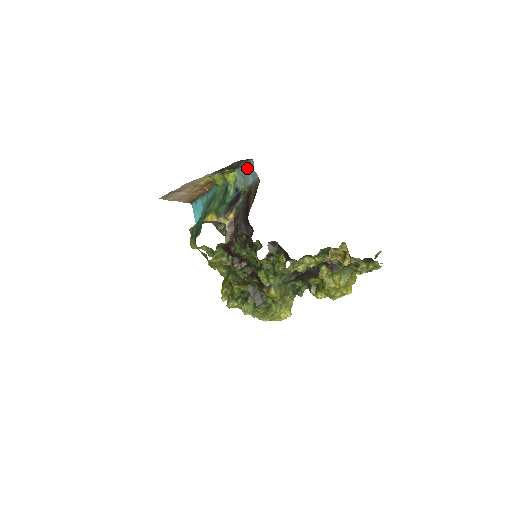
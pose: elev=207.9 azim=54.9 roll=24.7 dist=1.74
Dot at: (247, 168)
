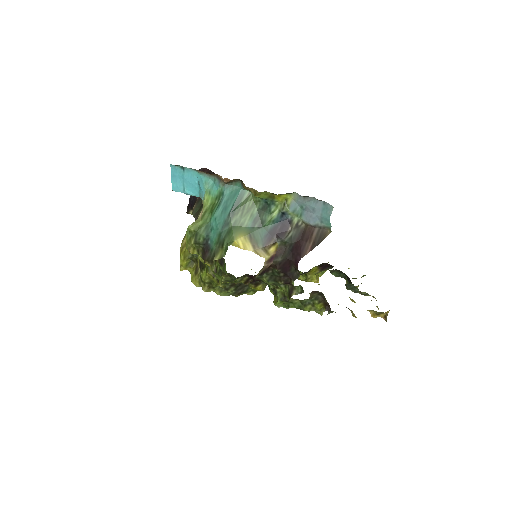
Dot at: (316, 207)
